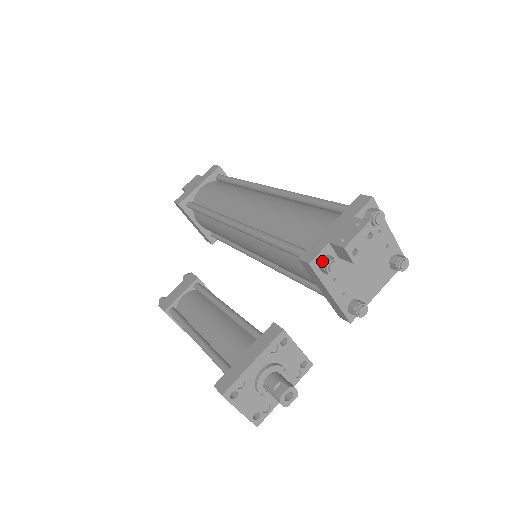
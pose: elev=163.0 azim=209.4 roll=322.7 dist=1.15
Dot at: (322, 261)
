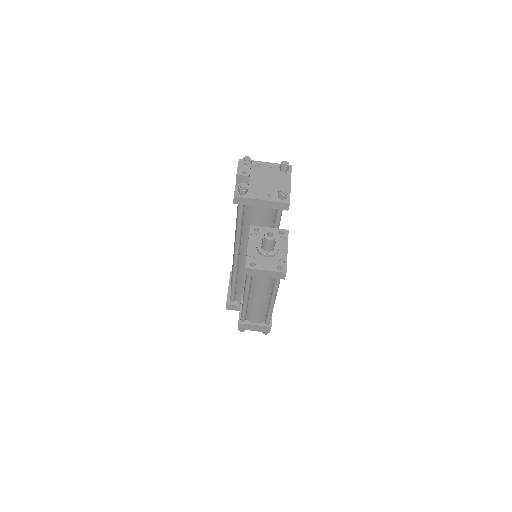
Dot at: (238, 190)
